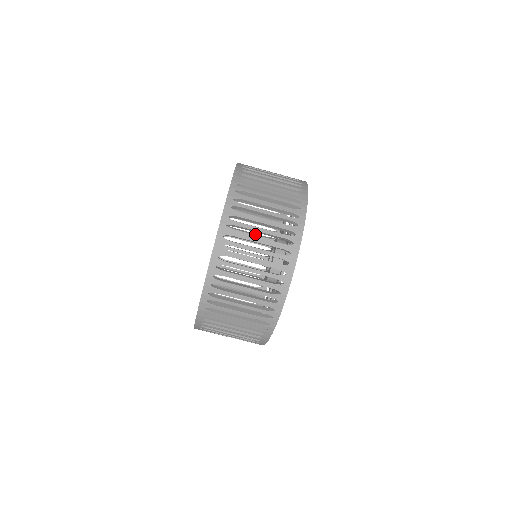
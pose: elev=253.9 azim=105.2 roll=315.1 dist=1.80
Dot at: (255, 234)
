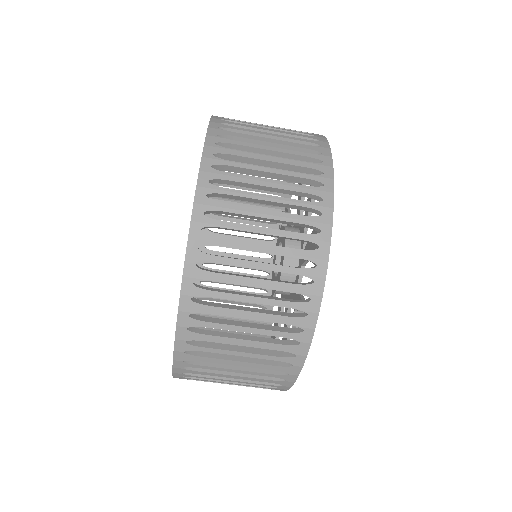
Dot at: occluded
